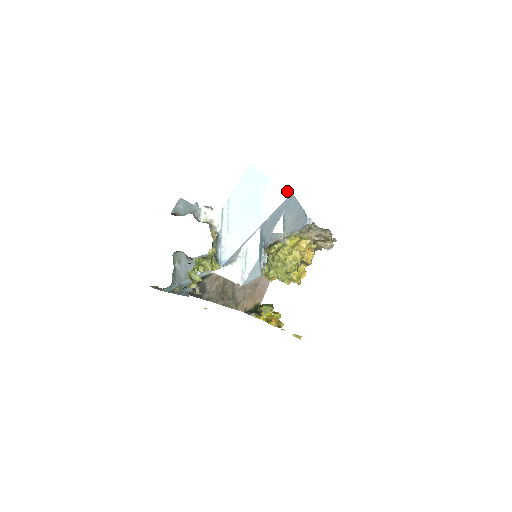
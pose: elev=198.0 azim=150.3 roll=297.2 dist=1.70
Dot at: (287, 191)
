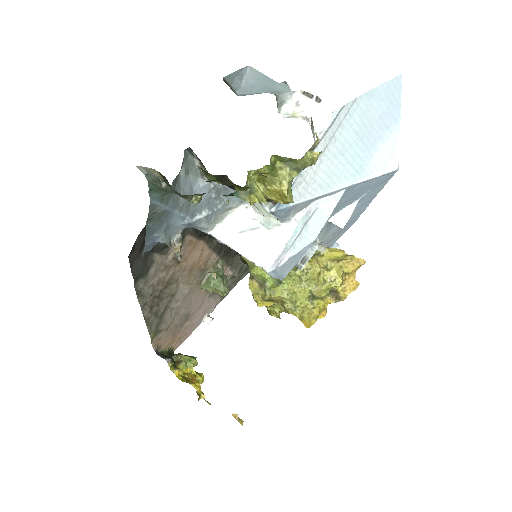
Dot at: (398, 161)
